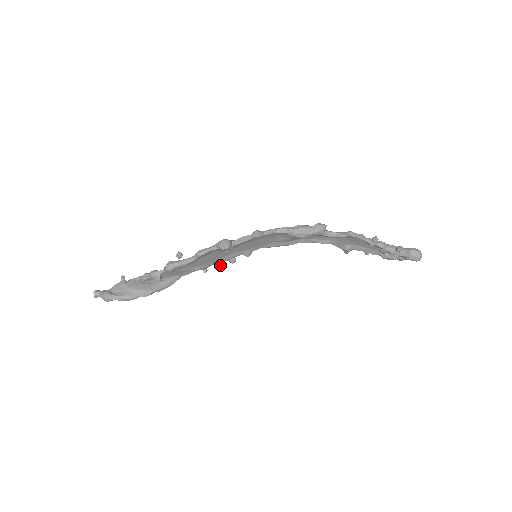
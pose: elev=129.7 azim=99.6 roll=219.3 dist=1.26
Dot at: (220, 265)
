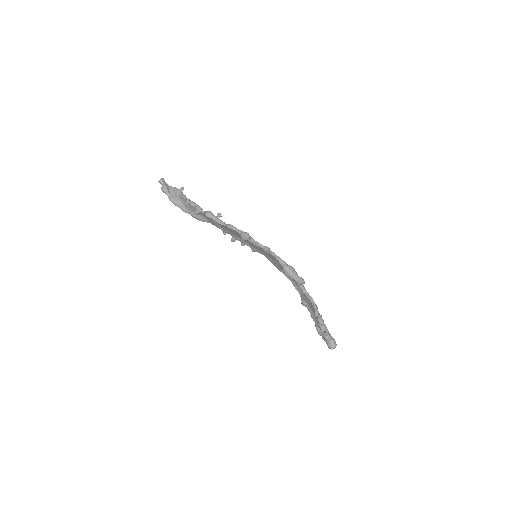
Dot at: (234, 239)
